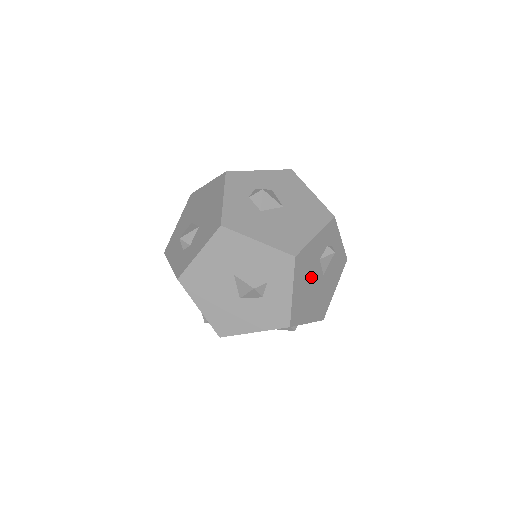
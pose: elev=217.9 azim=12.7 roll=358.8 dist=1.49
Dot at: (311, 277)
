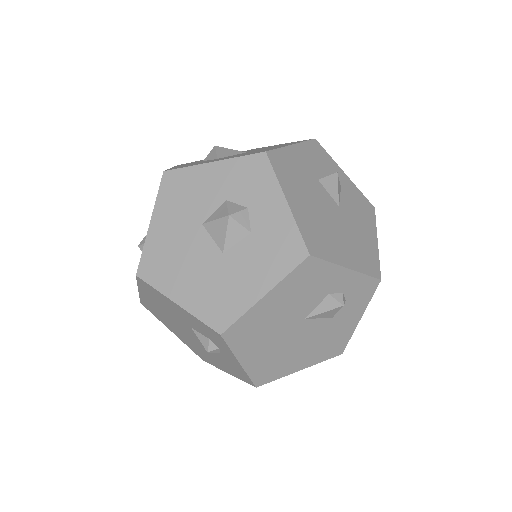
Dot at: (315, 198)
